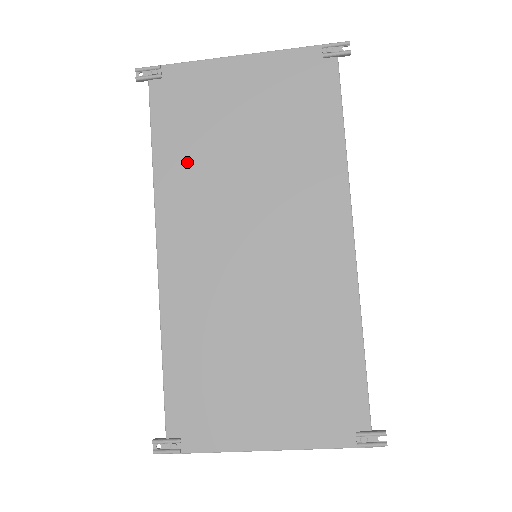
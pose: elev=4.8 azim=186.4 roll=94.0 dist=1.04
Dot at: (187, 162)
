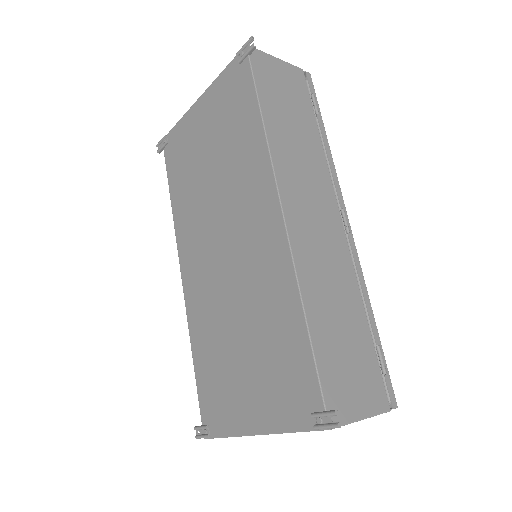
Dot at: (185, 198)
